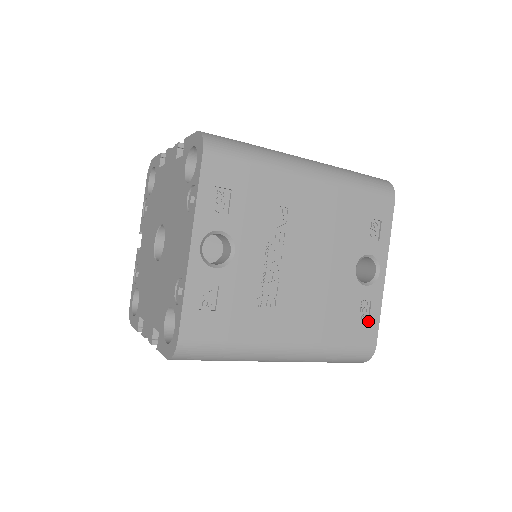
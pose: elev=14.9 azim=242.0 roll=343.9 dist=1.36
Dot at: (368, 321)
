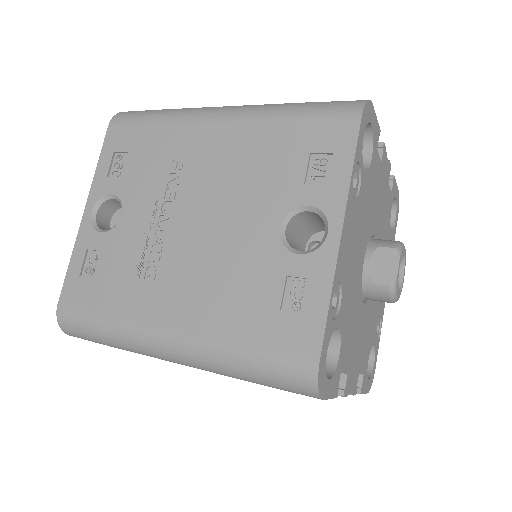
Dot at: (302, 313)
